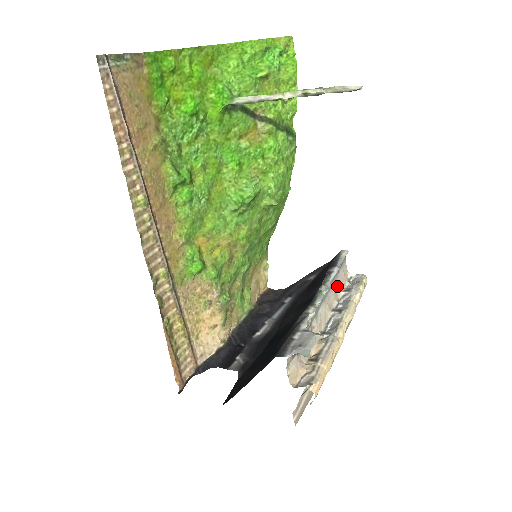
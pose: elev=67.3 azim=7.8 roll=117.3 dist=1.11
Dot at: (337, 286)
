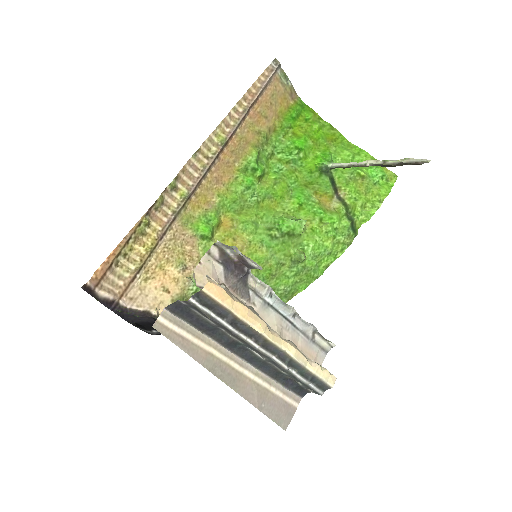
Dot at: (302, 345)
